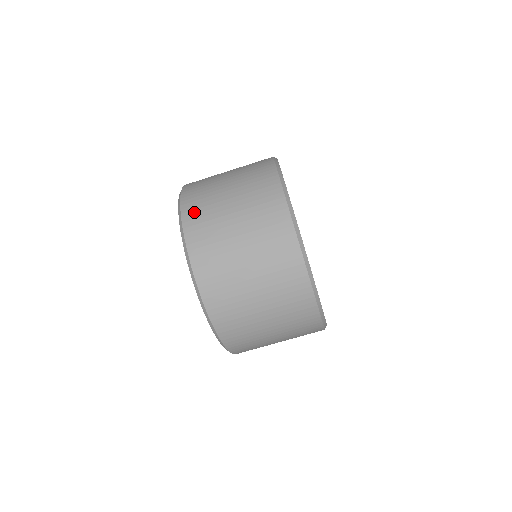
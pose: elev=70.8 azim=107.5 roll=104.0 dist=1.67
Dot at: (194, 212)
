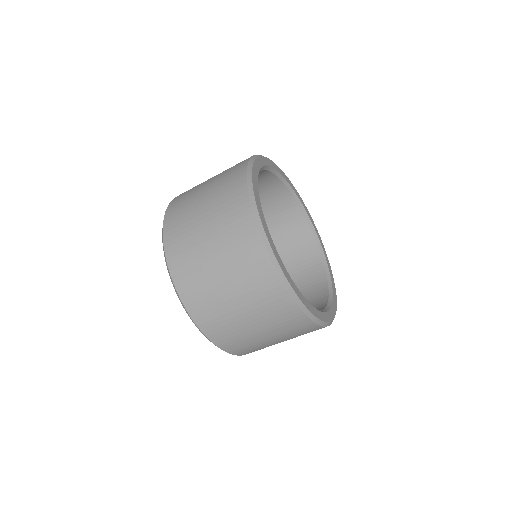
Dot at: (178, 258)
